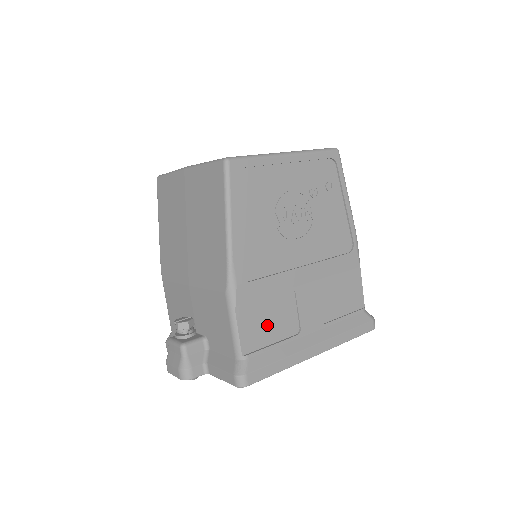
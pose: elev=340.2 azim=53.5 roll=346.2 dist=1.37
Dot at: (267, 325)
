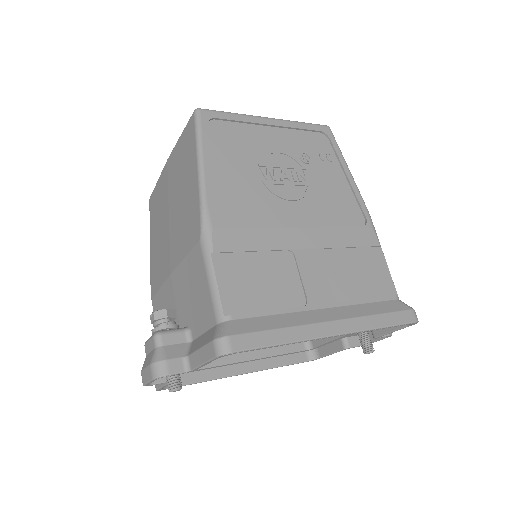
Dot at: (258, 286)
